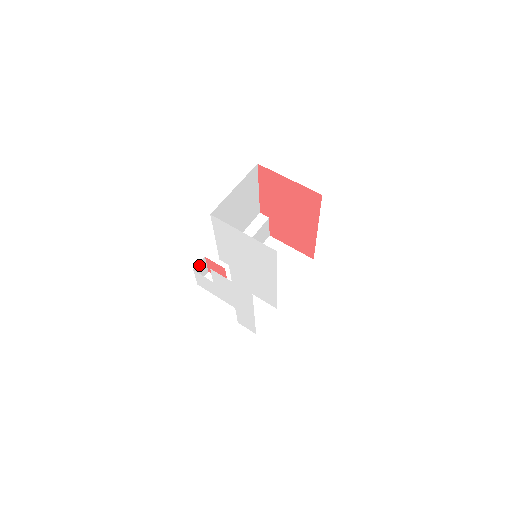
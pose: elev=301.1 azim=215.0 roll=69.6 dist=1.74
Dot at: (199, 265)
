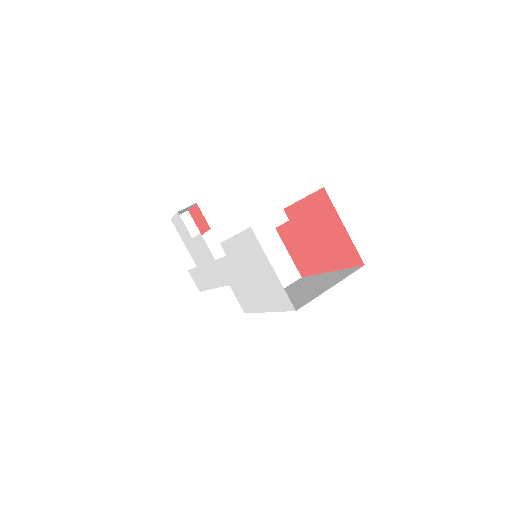
Dot at: (186, 208)
